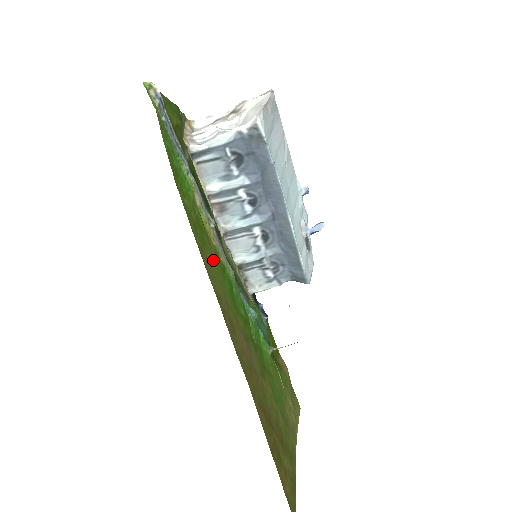
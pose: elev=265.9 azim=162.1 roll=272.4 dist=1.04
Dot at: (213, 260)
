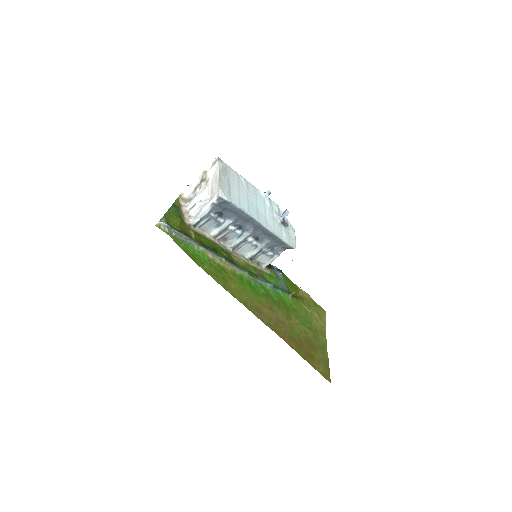
Dot at: (233, 282)
